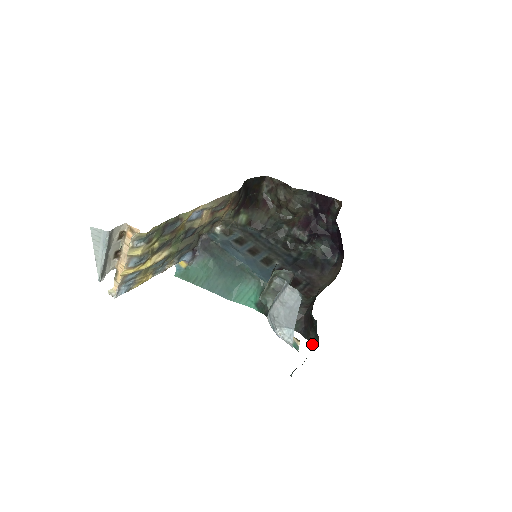
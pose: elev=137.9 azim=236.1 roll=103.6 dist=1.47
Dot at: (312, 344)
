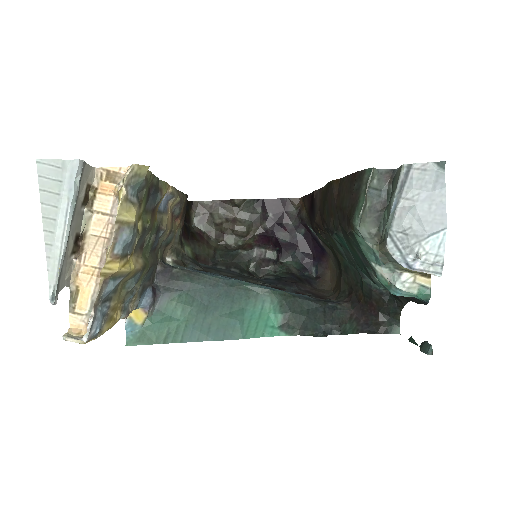
Dot at: occluded
